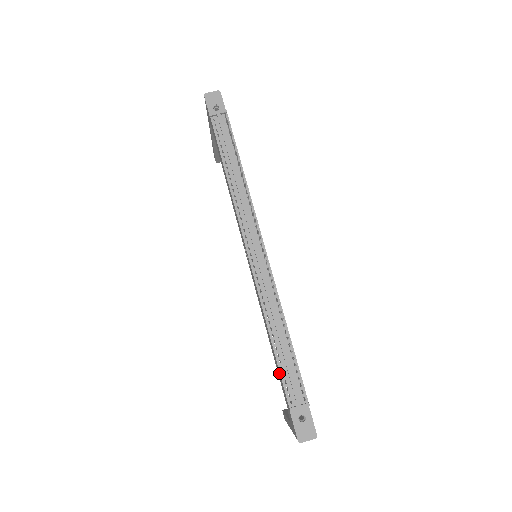
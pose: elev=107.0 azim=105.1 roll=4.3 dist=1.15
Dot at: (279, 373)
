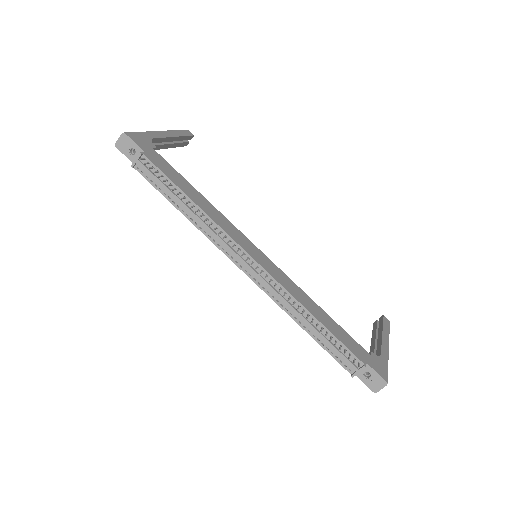
Dot at: (328, 350)
